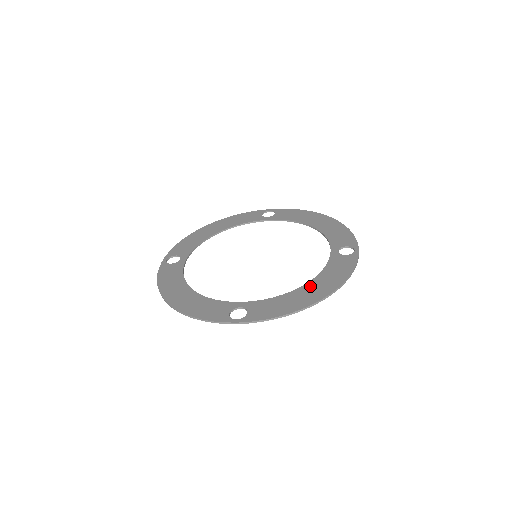
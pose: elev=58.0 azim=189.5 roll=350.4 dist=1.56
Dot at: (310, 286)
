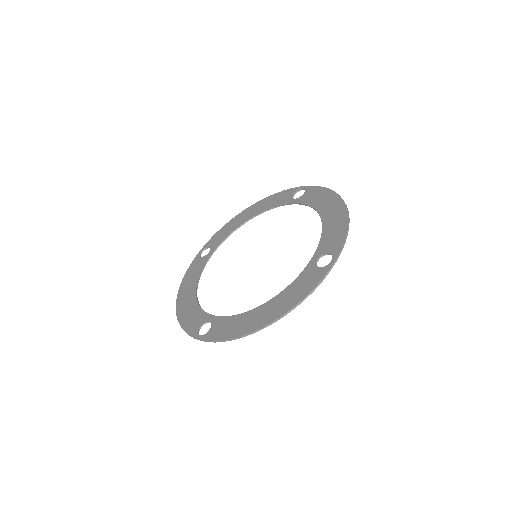
Dot at: (266, 307)
